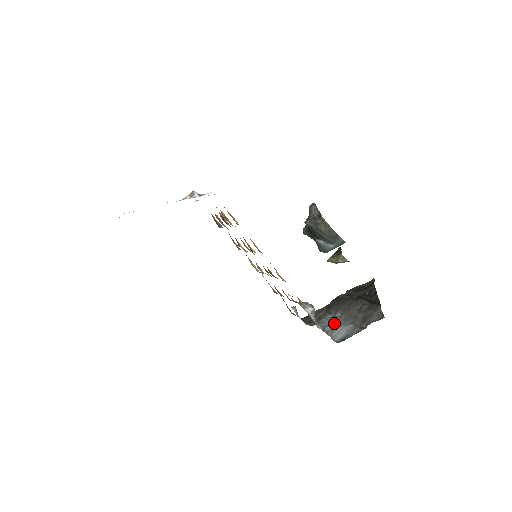
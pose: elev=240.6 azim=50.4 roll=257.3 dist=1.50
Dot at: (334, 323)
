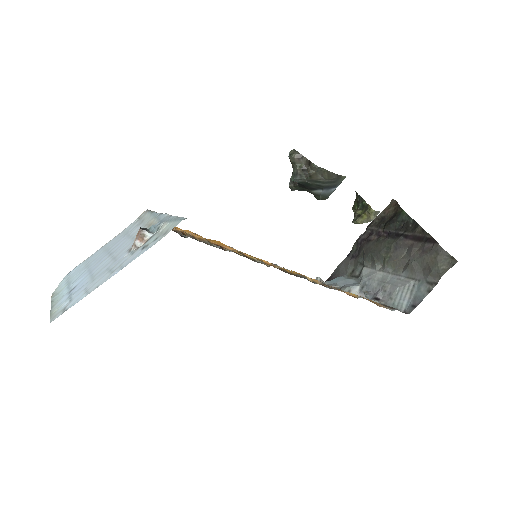
Dot at: (385, 285)
